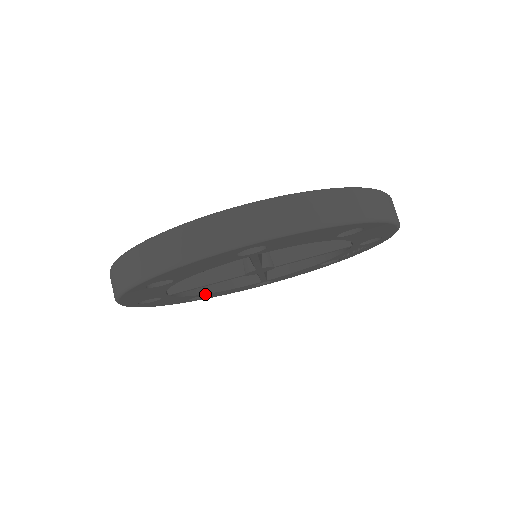
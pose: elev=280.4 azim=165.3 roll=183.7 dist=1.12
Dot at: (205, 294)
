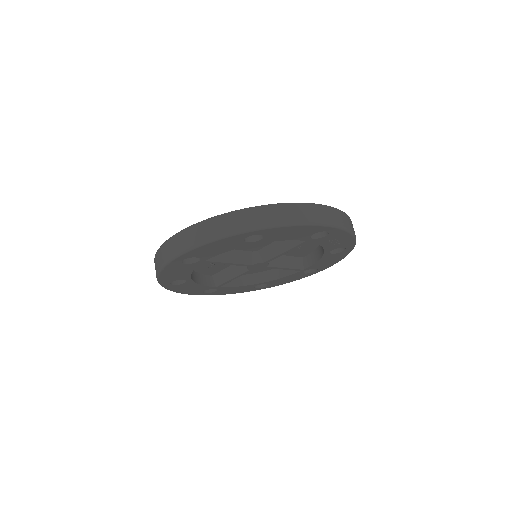
Dot at: (260, 283)
